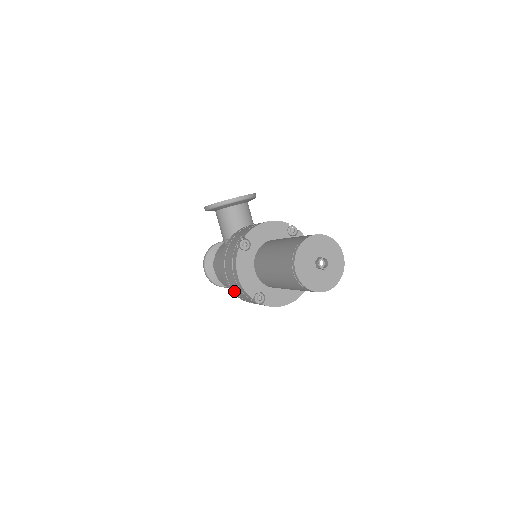
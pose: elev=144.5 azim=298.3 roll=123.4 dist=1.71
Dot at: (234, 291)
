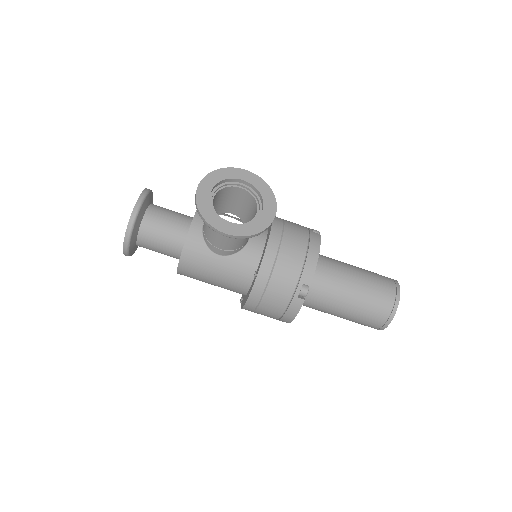
Dot at: (251, 311)
